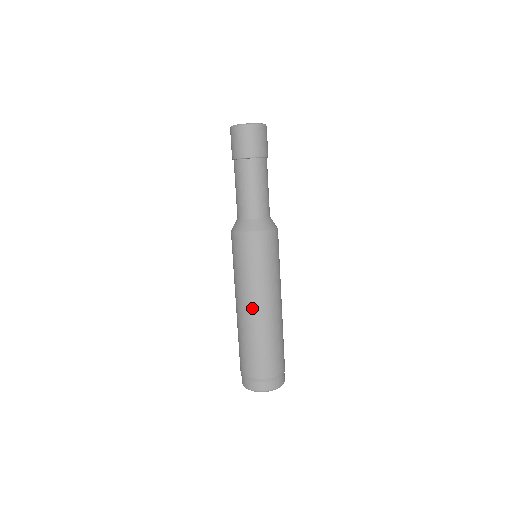
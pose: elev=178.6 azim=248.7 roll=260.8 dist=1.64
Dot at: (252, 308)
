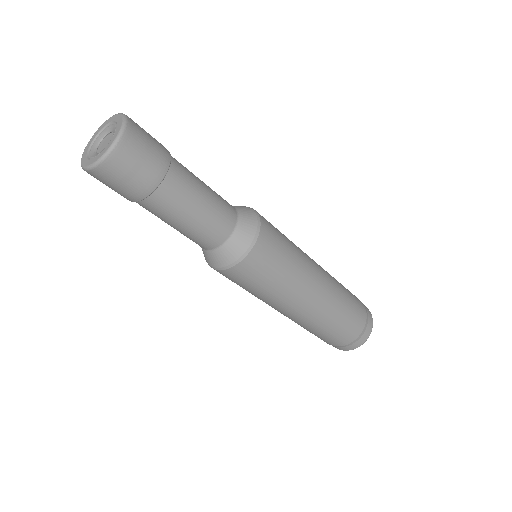
Dot at: occluded
